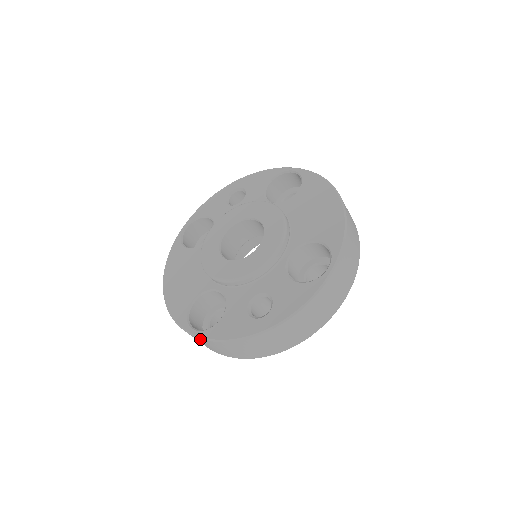
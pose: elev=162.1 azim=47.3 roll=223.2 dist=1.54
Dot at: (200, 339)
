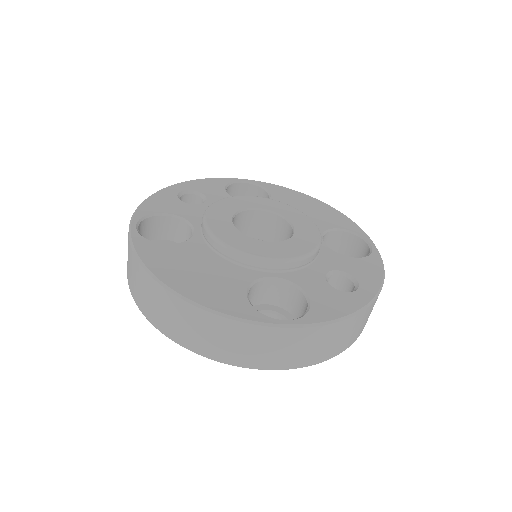
Dot at: (300, 330)
